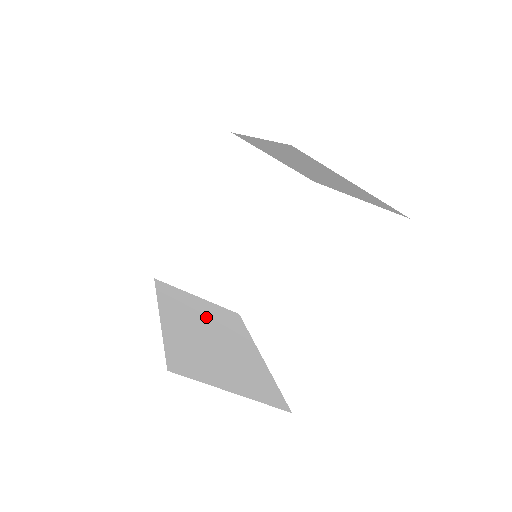
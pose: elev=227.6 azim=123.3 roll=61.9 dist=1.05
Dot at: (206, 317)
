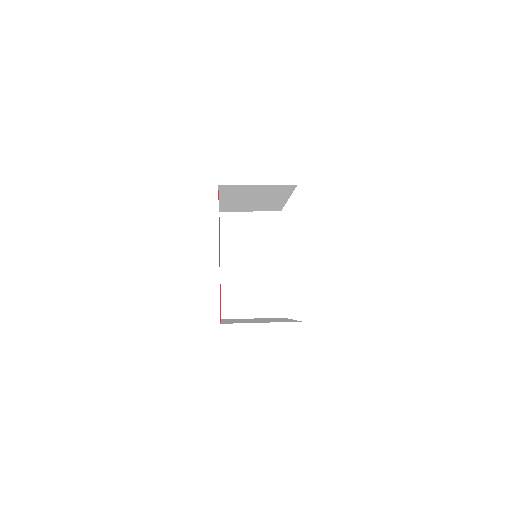
Dot at: (251, 242)
